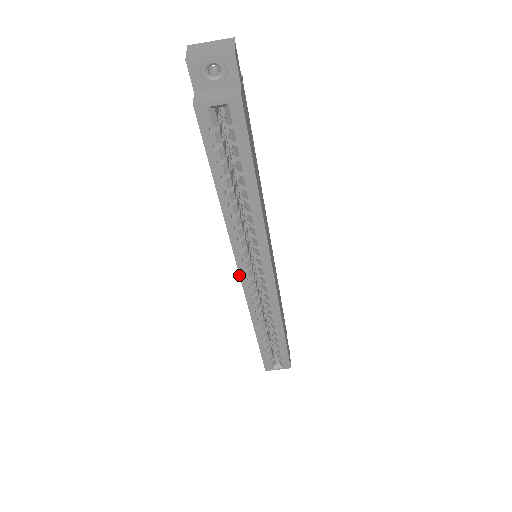
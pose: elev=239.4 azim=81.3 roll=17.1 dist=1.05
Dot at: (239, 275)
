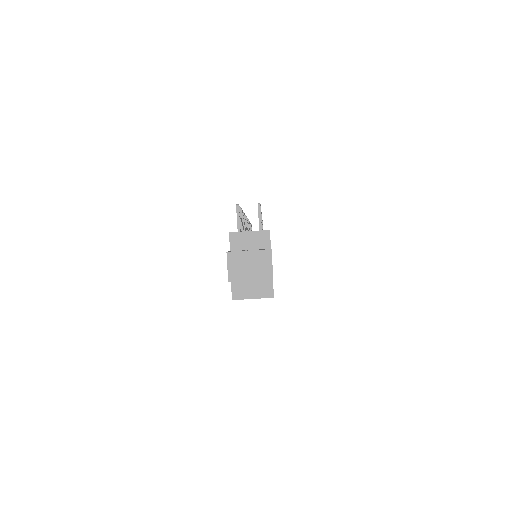
Dot at: occluded
